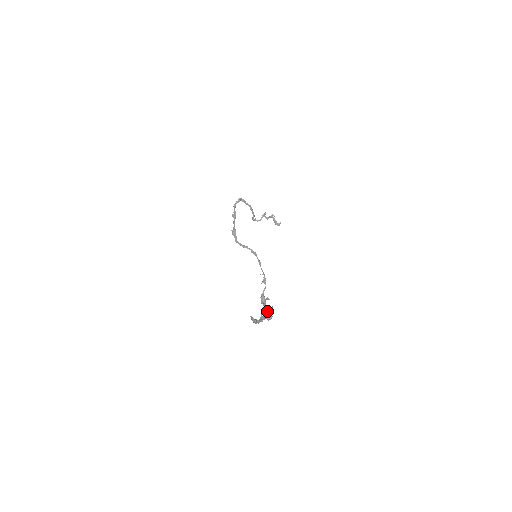
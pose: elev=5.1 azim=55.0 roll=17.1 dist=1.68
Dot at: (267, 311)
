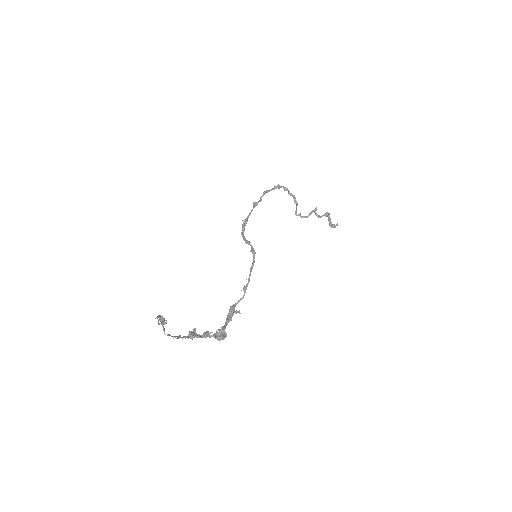
Dot at: (223, 327)
